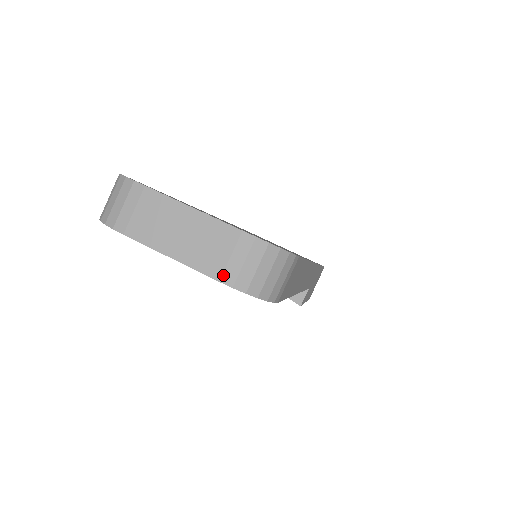
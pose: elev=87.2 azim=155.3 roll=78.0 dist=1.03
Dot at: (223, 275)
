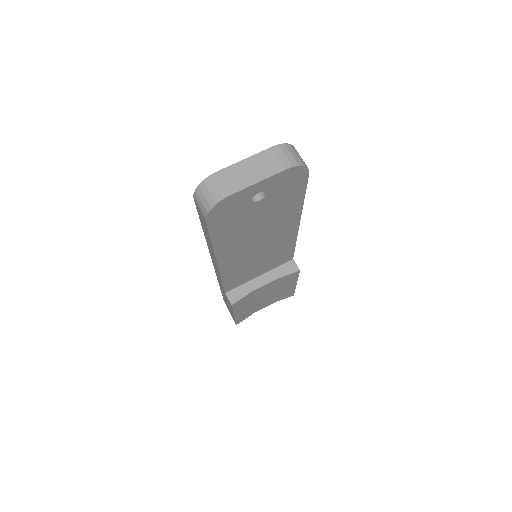
Dot at: (284, 166)
